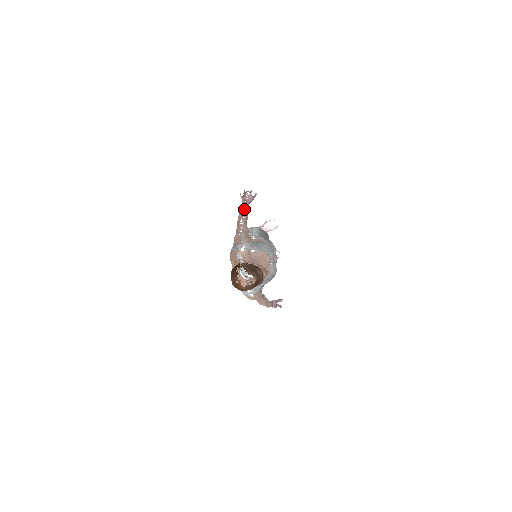
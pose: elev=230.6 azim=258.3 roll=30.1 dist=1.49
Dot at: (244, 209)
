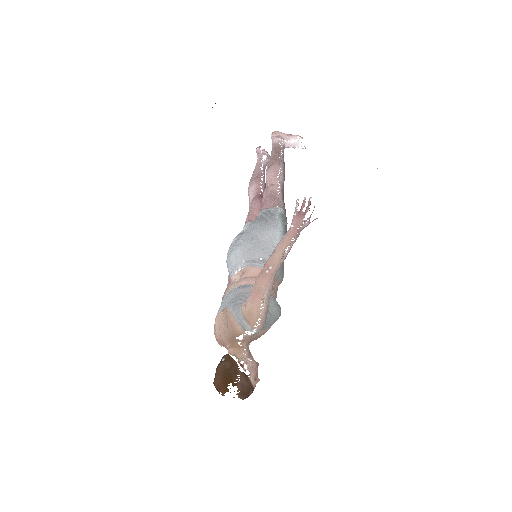
Dot at: (287, 250)
